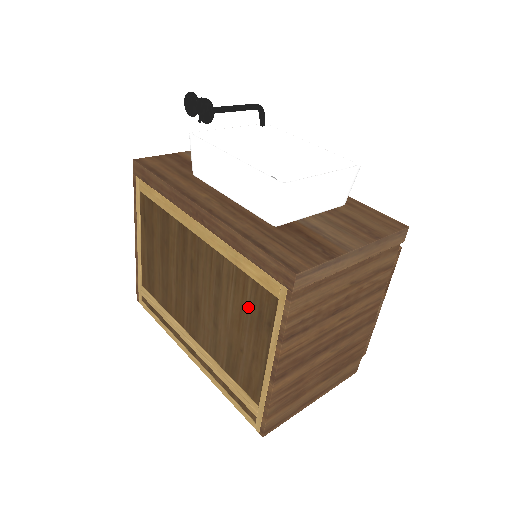
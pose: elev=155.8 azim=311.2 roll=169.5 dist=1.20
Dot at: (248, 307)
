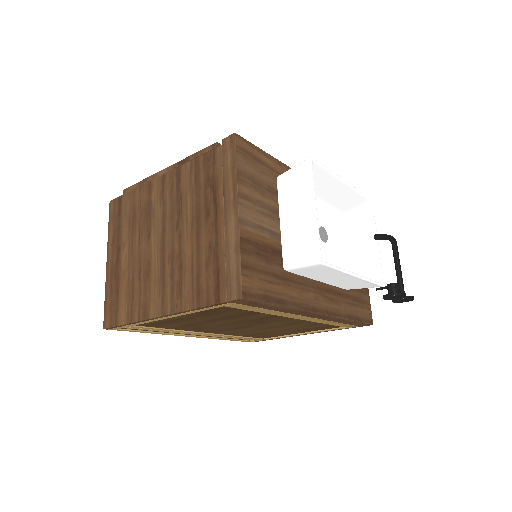
Dot at: (310, 328)
